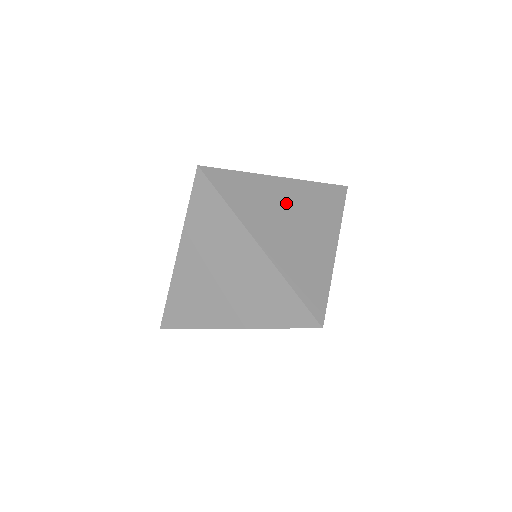
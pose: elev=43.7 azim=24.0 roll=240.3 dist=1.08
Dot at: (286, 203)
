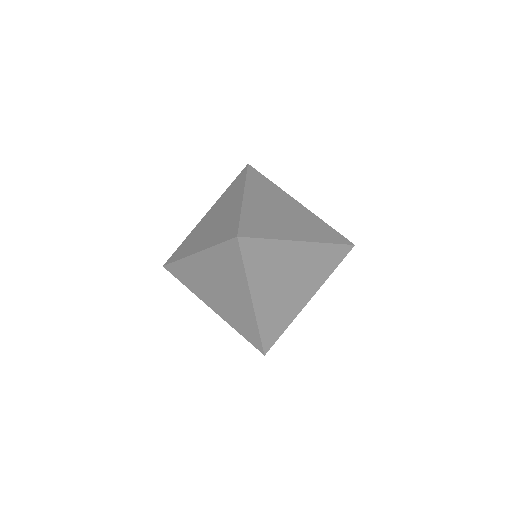
Dot at: (293, 265)
